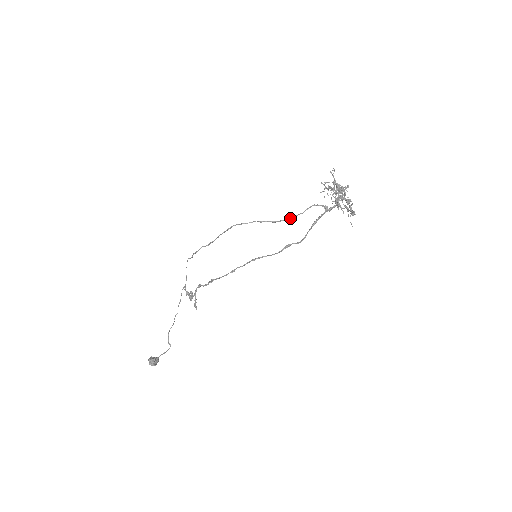
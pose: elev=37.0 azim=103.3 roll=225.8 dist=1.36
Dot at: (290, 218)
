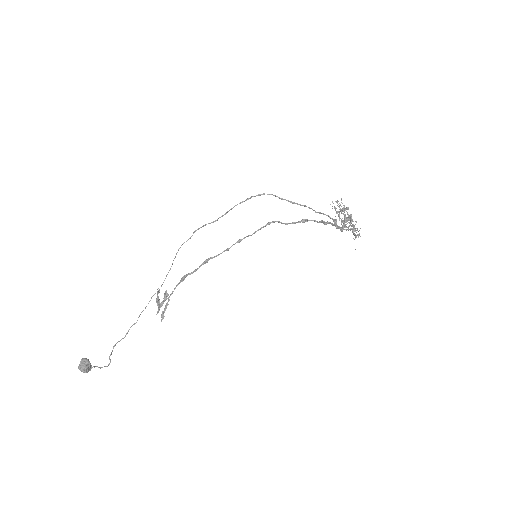
Dot at: occluded
